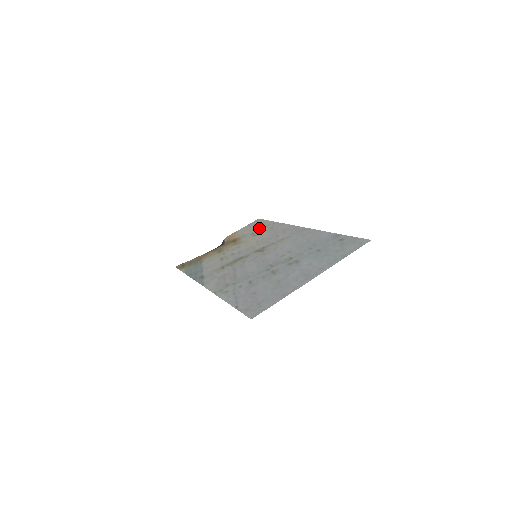
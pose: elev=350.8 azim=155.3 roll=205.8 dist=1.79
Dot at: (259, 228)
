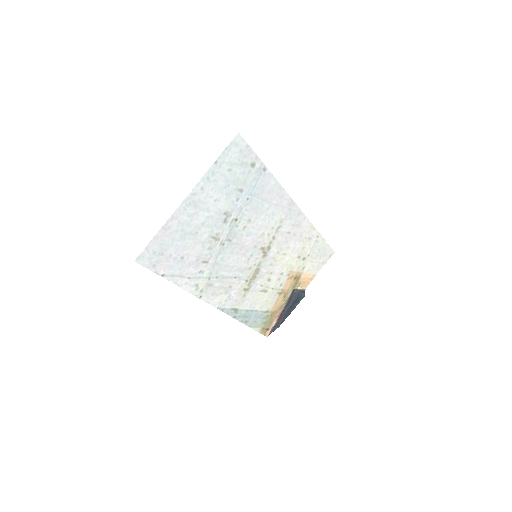
Dot at: (312, 252)
